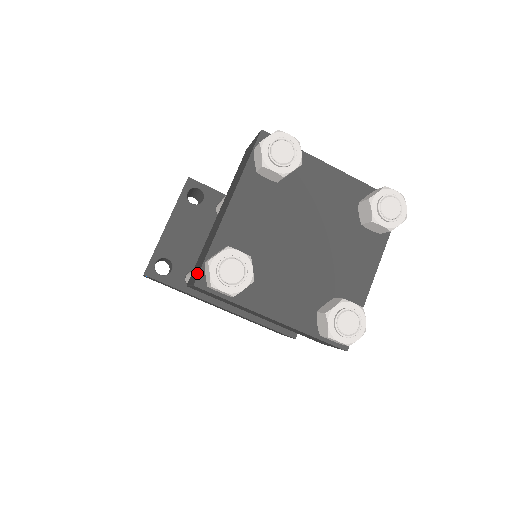
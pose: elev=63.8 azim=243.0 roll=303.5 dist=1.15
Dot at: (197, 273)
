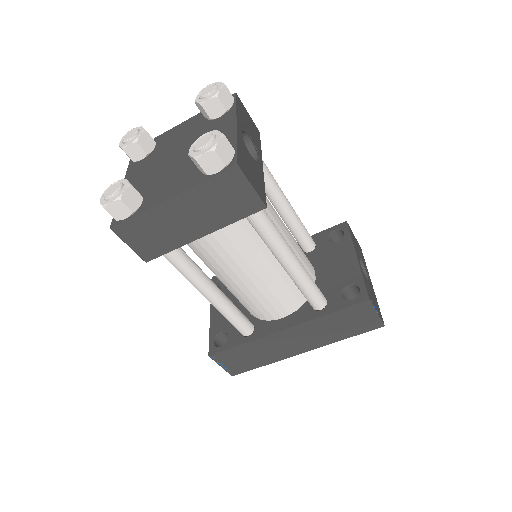
Dot at: occluded
